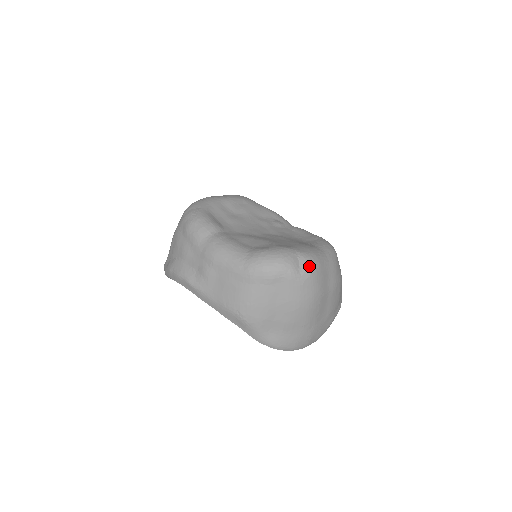
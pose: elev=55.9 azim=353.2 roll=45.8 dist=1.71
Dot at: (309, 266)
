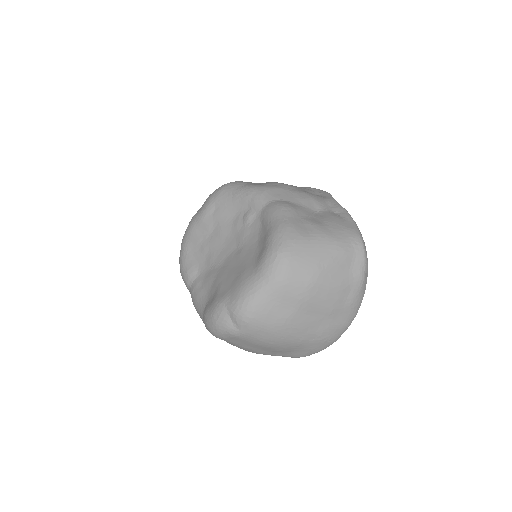
Dot at: (240, 319)
